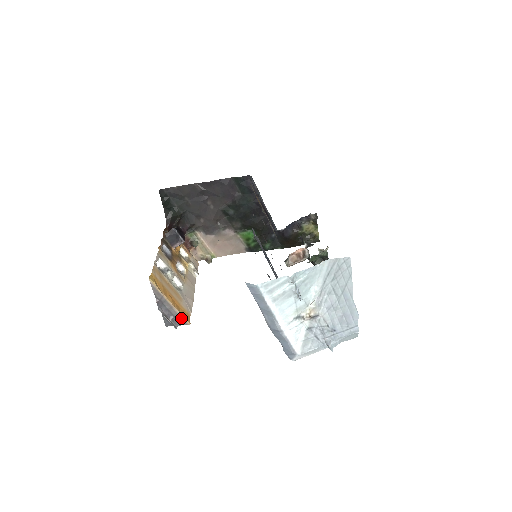
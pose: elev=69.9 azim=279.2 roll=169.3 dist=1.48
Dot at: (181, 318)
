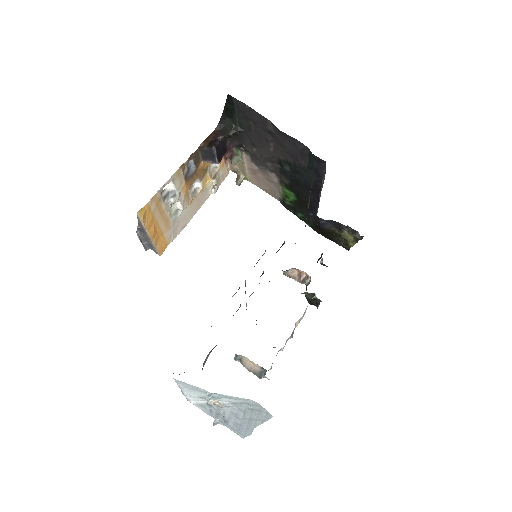
Dot at: (155, 248)
